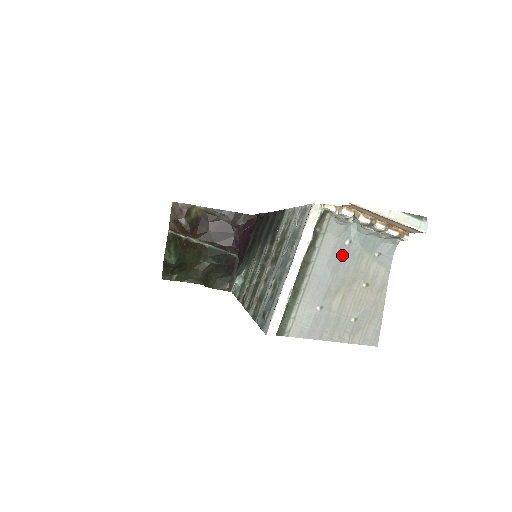
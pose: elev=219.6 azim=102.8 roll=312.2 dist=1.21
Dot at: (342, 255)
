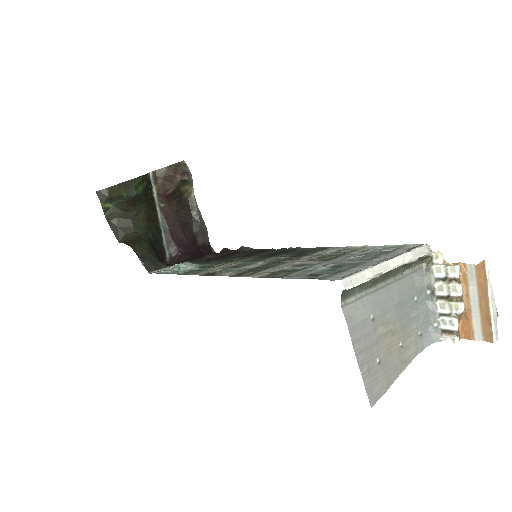
Dot at: (408, 302)
